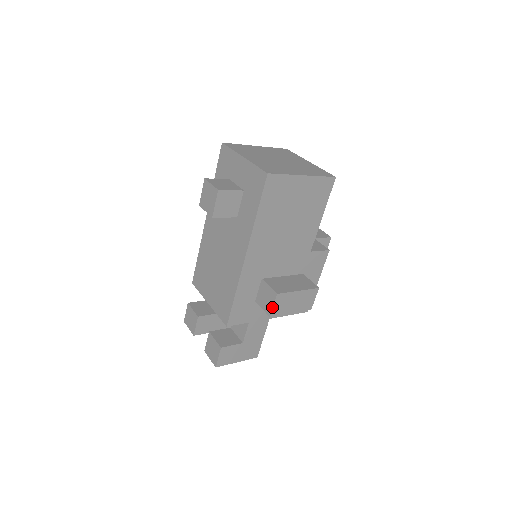
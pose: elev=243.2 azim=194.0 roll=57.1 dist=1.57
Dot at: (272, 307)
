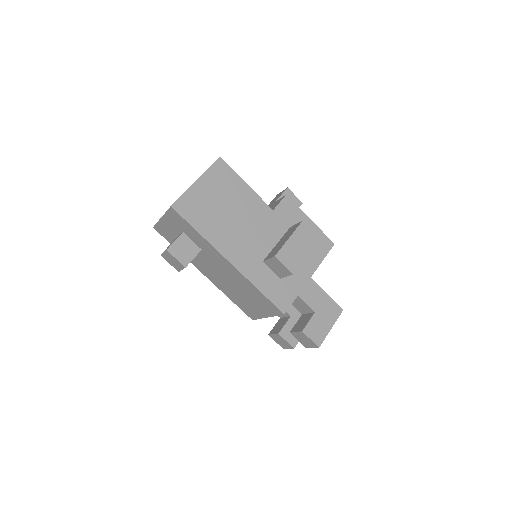
Dot at: (285, 267)
